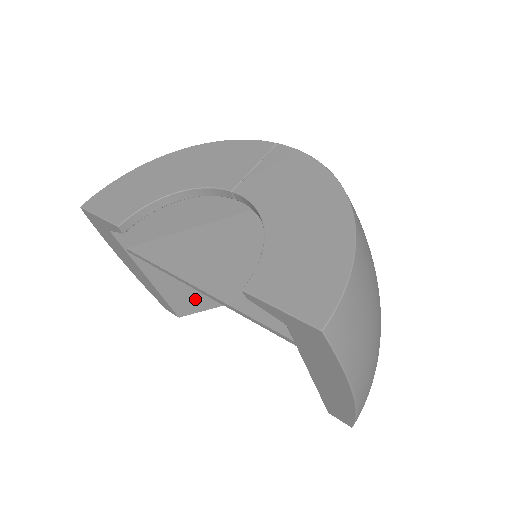
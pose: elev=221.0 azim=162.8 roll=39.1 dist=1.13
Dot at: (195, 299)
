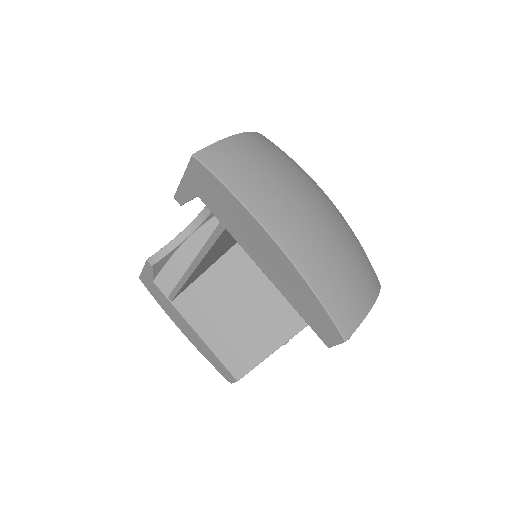
Dot at: (243, 349)
